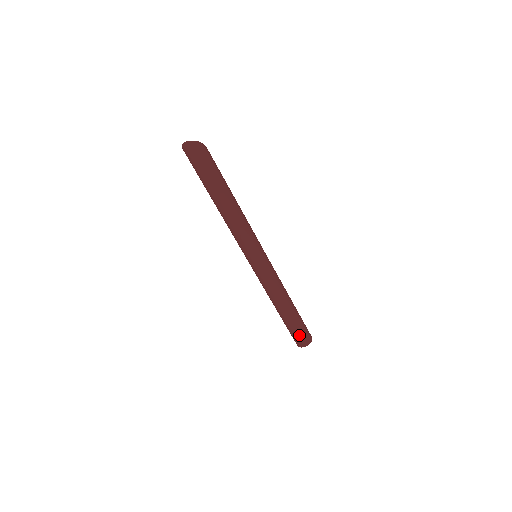
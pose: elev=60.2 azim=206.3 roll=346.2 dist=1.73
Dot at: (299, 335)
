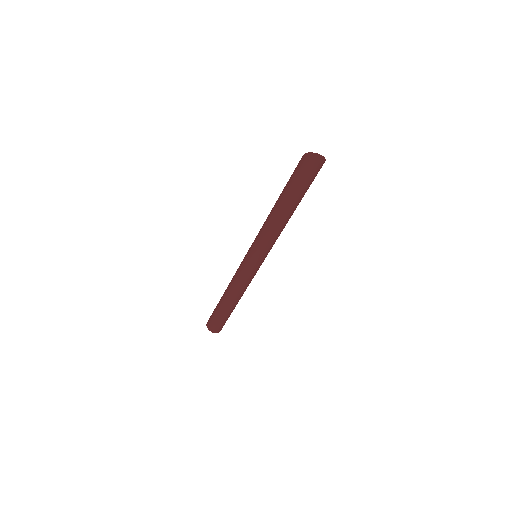
Dot at: (221, 324)
